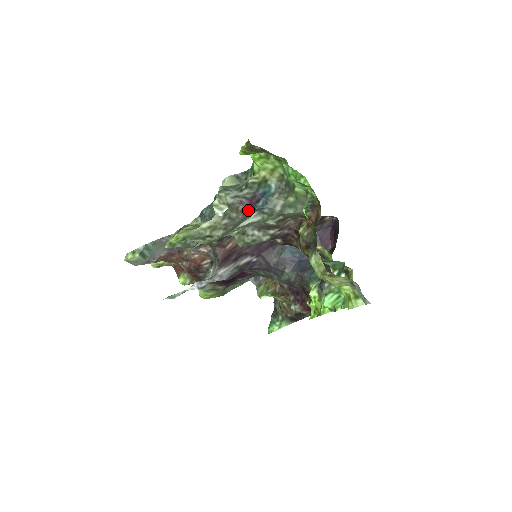
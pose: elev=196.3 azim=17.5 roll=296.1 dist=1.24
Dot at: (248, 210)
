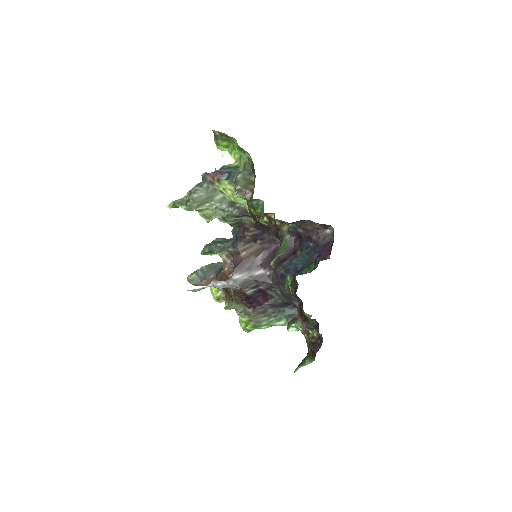
Dot at: occluded
